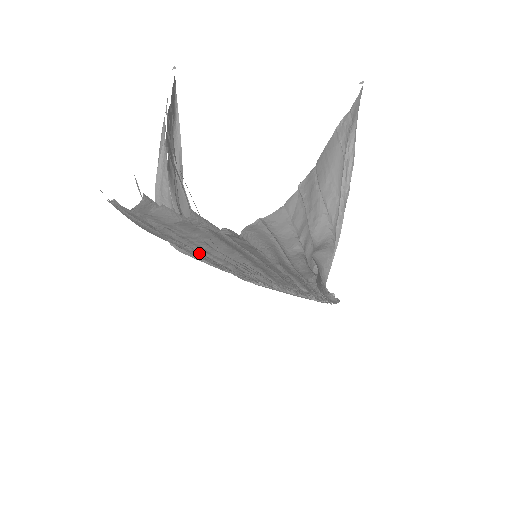
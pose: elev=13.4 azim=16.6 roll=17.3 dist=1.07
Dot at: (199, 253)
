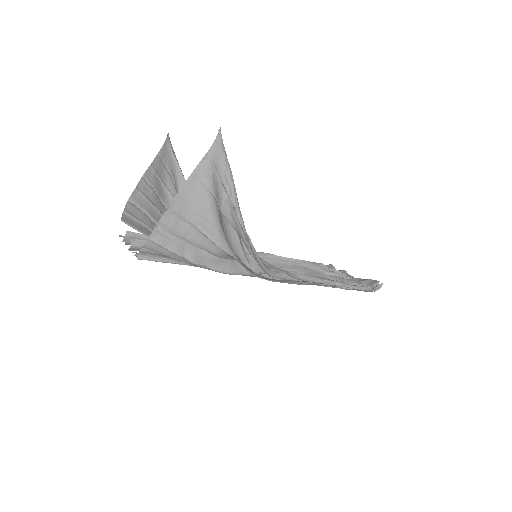
Dot at: occluded
